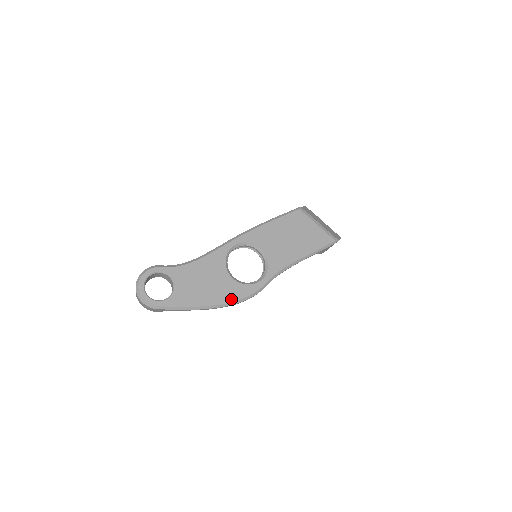
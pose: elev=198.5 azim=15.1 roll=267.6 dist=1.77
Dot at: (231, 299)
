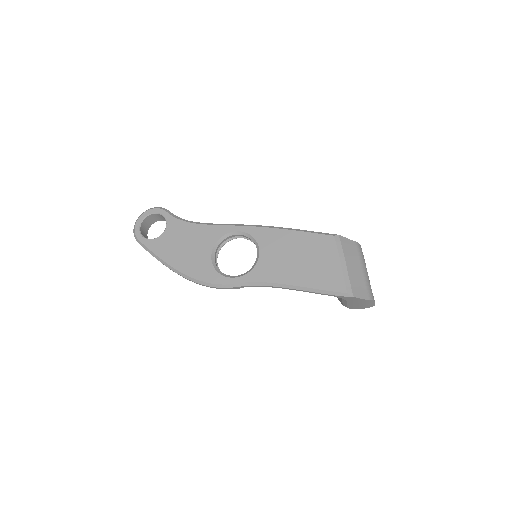
Dot at: (194, 275)
